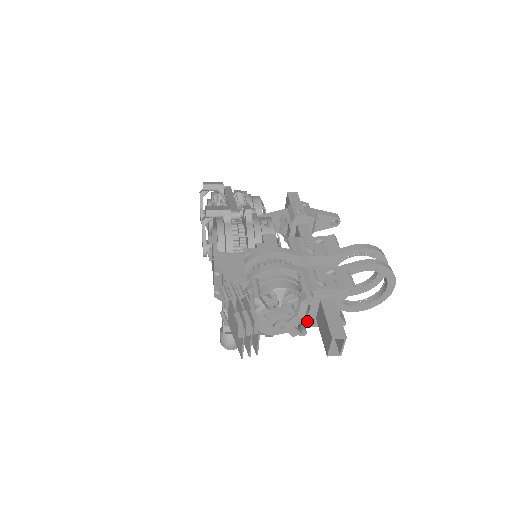
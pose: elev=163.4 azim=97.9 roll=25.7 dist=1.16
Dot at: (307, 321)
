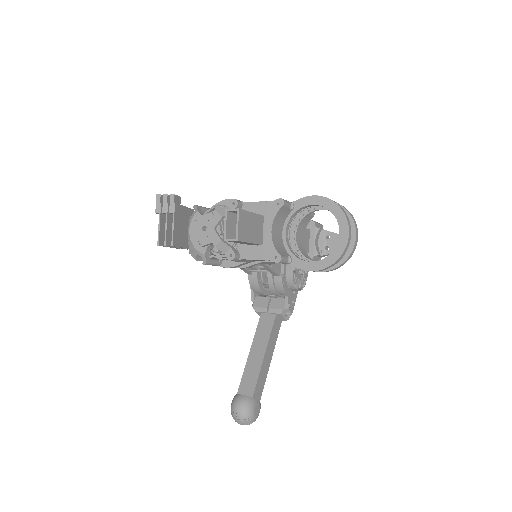
Dot at: (242, 249)
